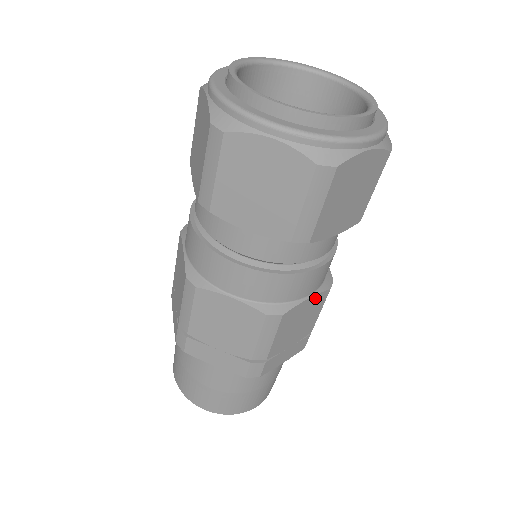
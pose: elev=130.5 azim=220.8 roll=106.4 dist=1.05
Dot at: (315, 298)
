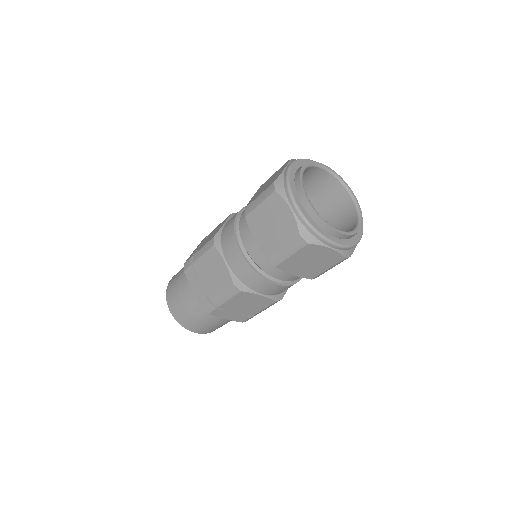
Dot at: occluded
